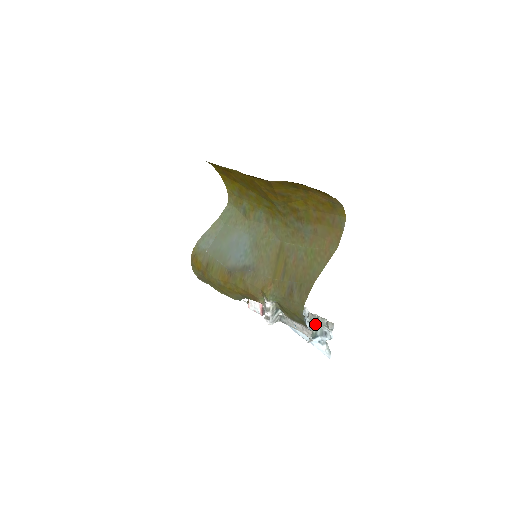
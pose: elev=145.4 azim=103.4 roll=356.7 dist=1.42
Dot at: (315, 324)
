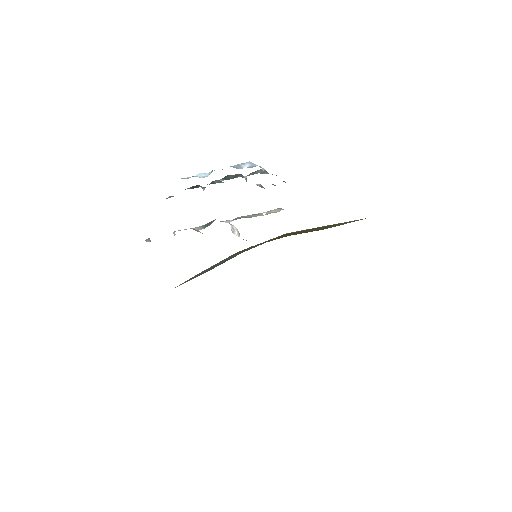
Dot at: occluded
